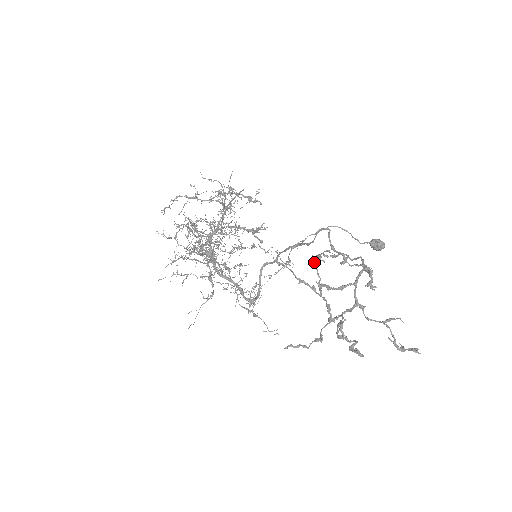
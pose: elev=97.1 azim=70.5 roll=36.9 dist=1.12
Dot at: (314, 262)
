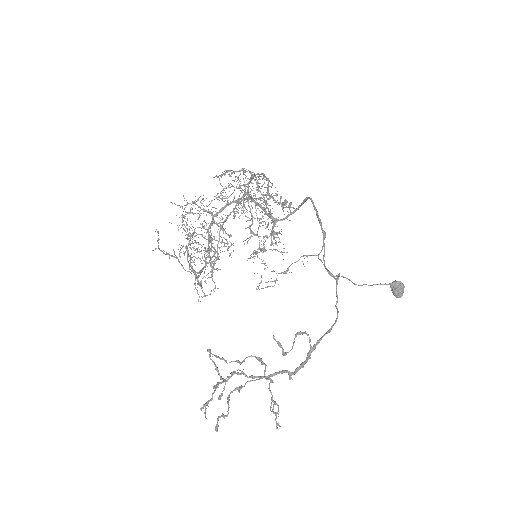
Dot at: (216, 386)
